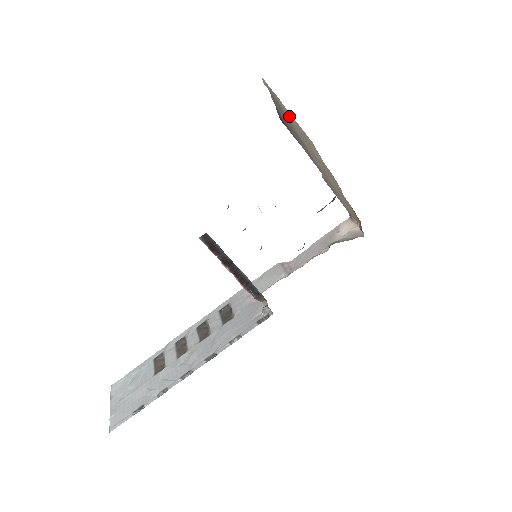
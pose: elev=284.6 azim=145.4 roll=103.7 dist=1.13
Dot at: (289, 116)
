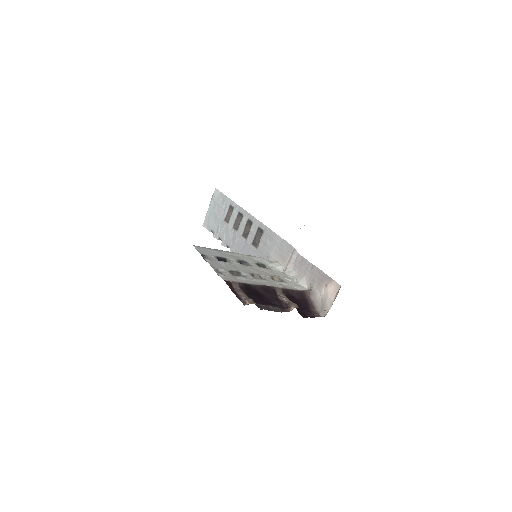
Dot at: occluded
